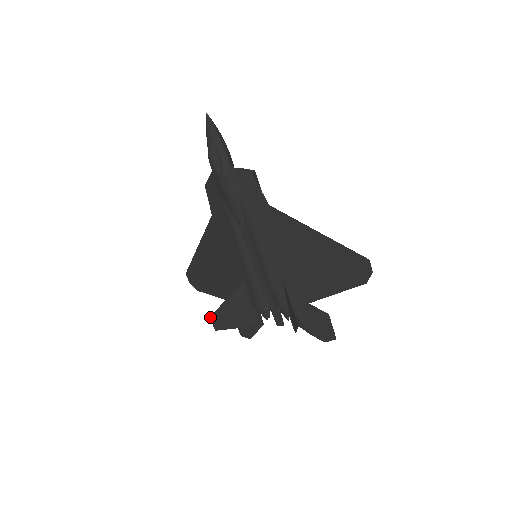
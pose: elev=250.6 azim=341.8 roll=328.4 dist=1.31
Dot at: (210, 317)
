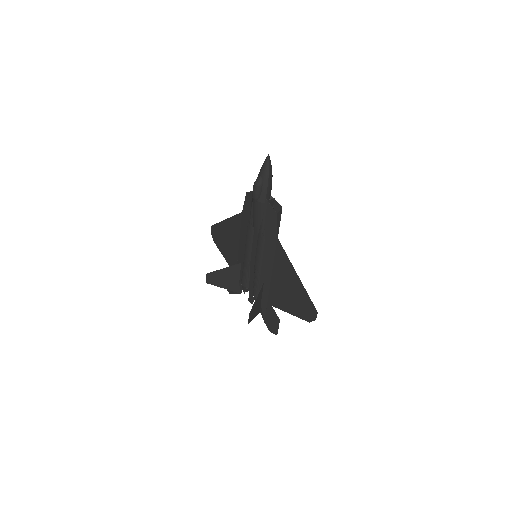
Dot at: (207, 274)
